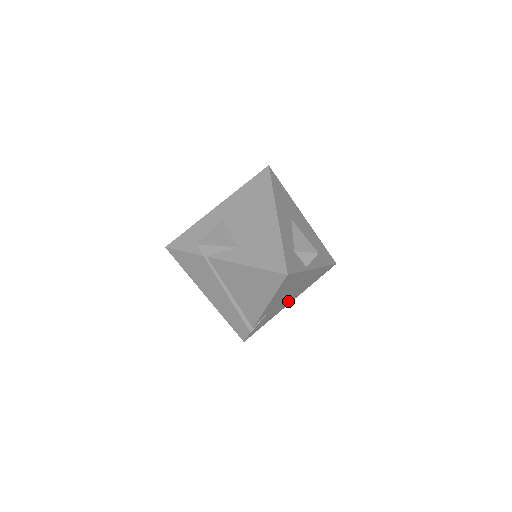
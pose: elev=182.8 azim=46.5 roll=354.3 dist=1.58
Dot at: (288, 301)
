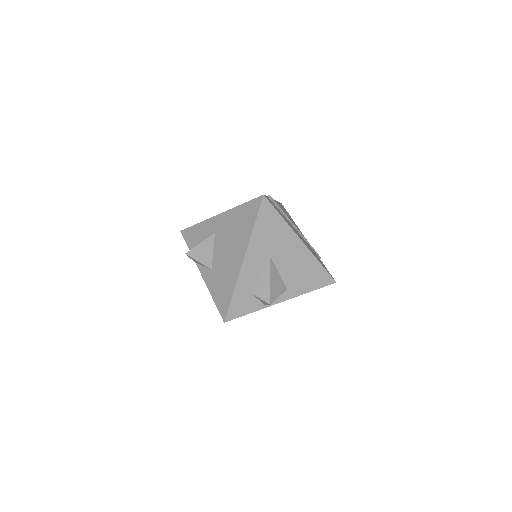
Dot at: occluded
